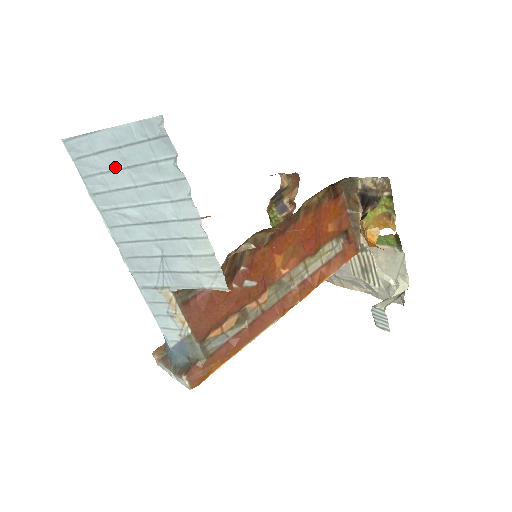
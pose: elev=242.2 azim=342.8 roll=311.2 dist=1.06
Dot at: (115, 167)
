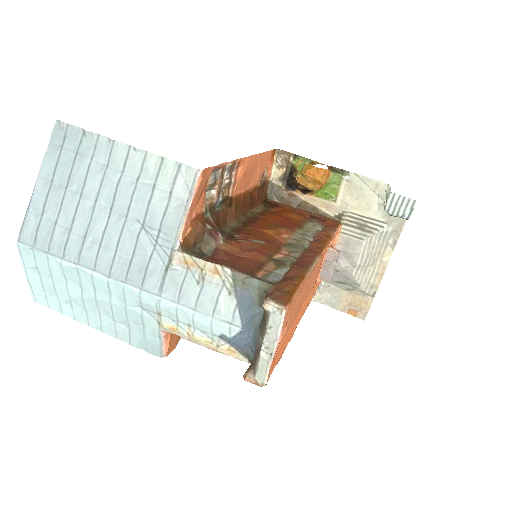
Dot at: (59, 203)
